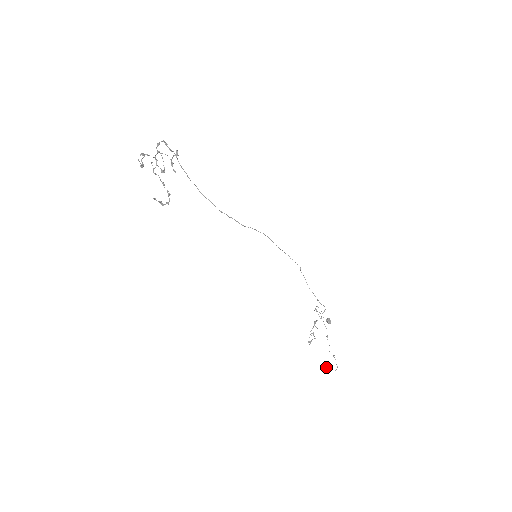
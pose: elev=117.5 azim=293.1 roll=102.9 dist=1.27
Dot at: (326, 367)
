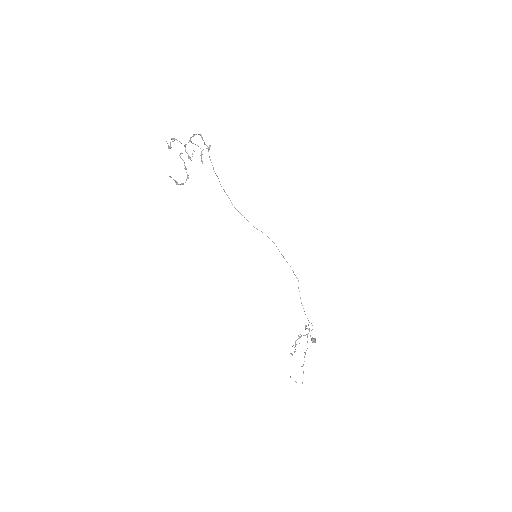
Dot at: occluded
